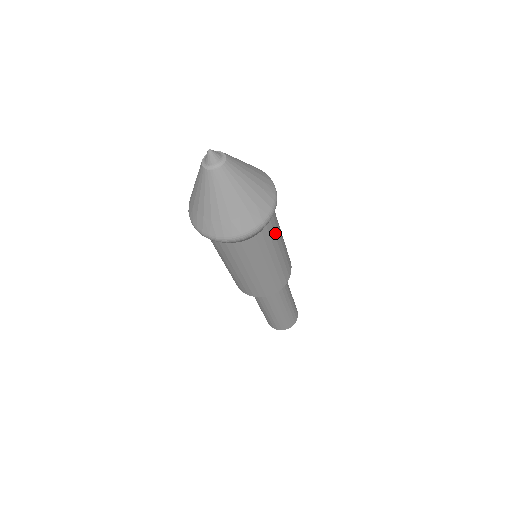
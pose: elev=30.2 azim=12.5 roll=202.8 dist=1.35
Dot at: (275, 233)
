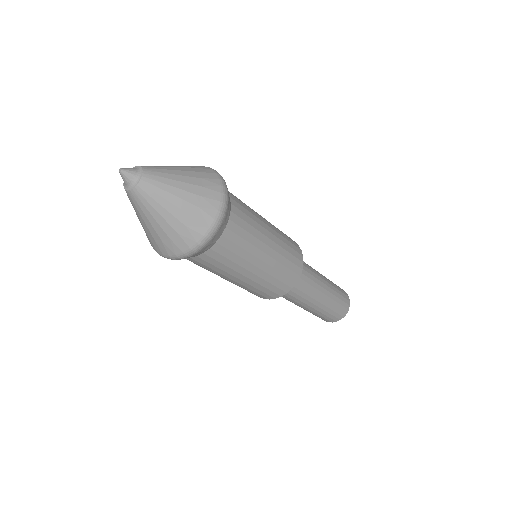
Dot at: (242, 246)
